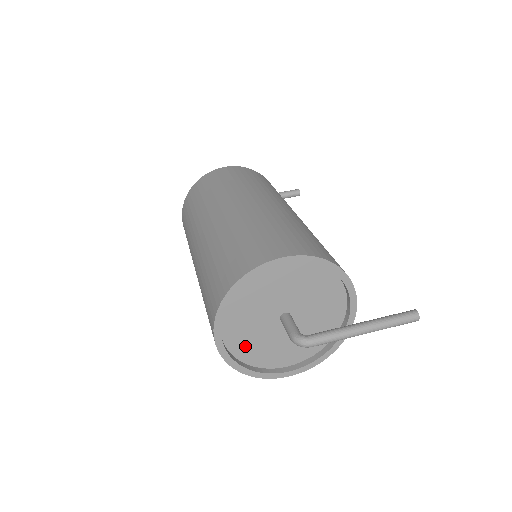
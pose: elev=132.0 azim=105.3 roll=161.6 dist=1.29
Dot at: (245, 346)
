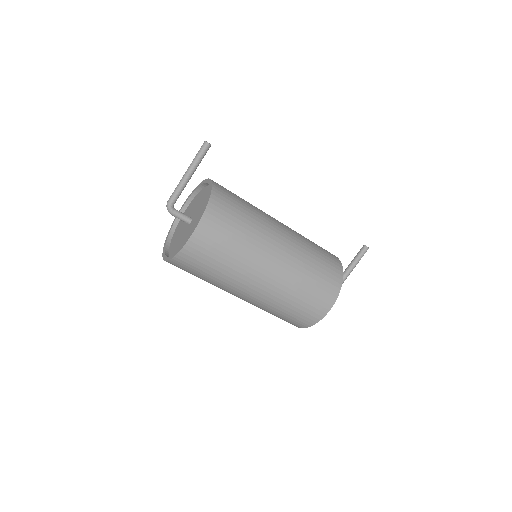
Dot at: occluded
